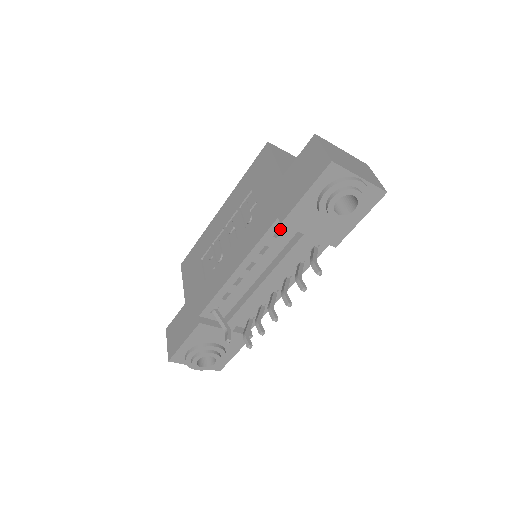
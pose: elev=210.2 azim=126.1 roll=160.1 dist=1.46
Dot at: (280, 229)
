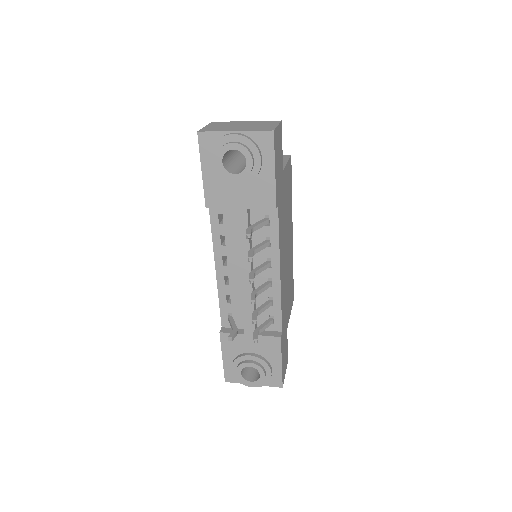
Dot at: (223, 215)
